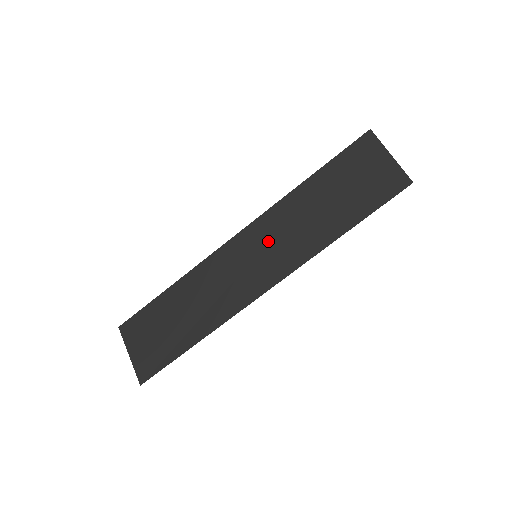
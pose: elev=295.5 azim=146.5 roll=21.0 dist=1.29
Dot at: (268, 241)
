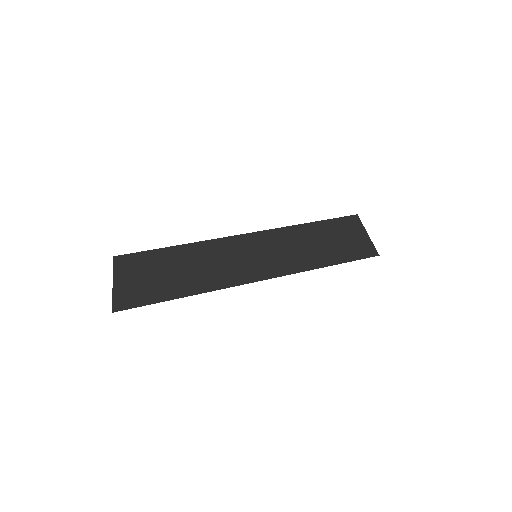
Dot at: (271, 248)
